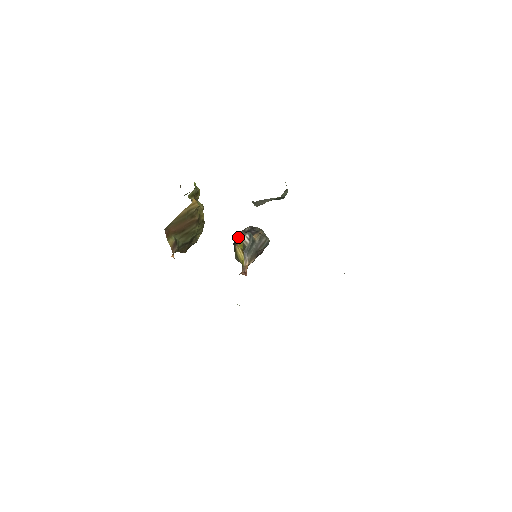
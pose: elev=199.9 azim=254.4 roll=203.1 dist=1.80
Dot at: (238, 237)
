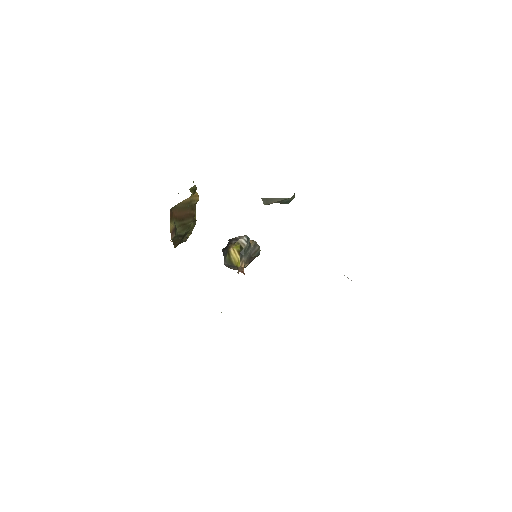
Dot at: (232, 241)
